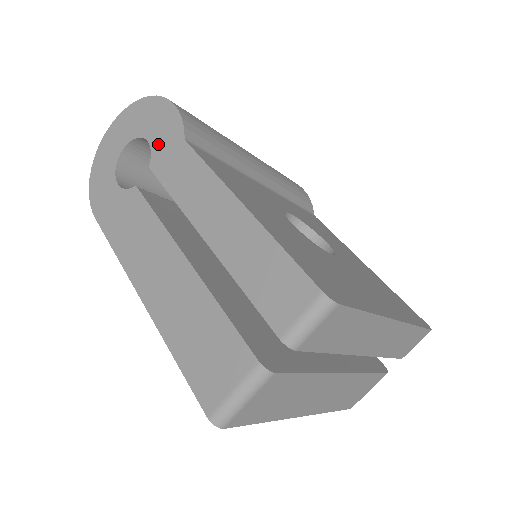
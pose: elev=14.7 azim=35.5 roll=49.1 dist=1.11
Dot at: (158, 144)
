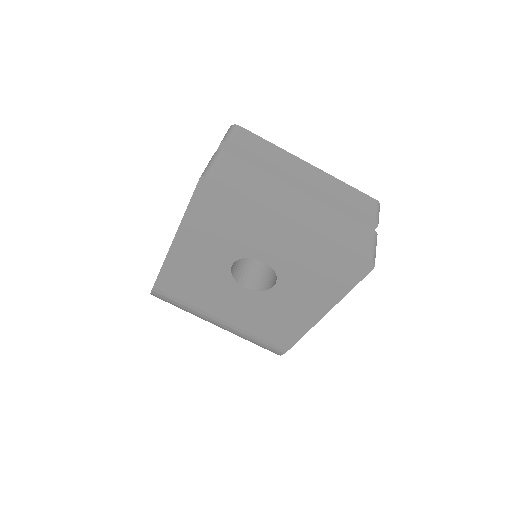
Dot at: occluded
